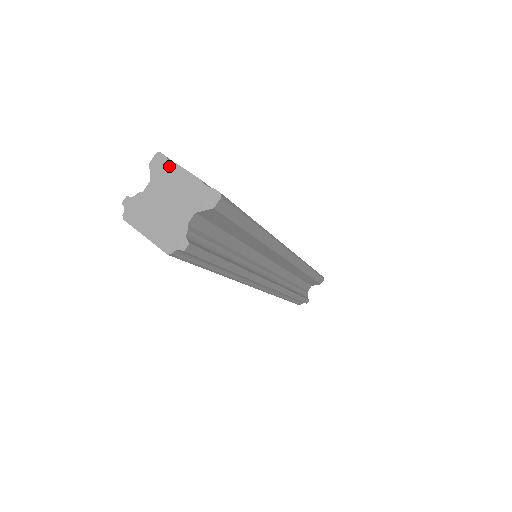
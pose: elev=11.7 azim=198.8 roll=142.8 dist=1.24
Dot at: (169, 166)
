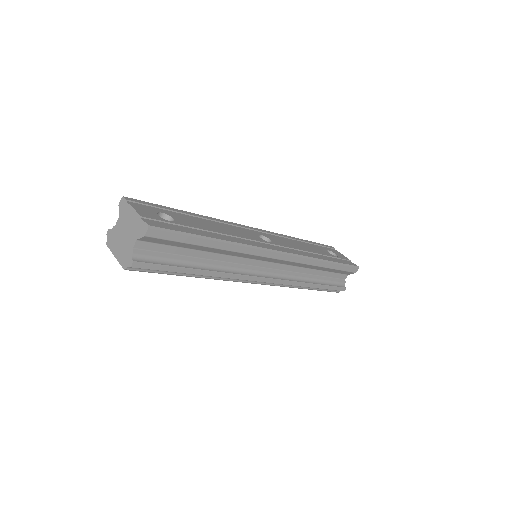
Dot at: (127, 206)
